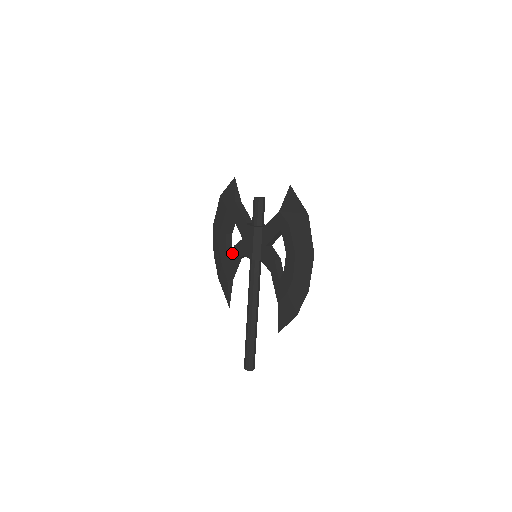
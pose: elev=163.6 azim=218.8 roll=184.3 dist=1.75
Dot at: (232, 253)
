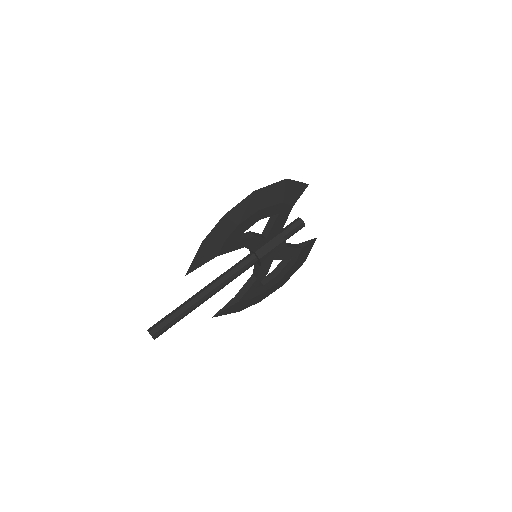
Dot at: occluded
